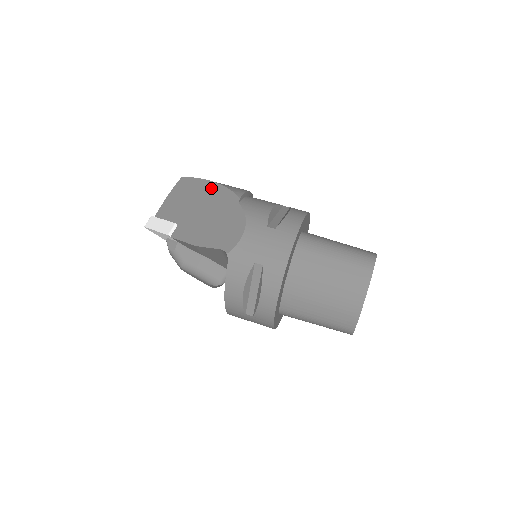
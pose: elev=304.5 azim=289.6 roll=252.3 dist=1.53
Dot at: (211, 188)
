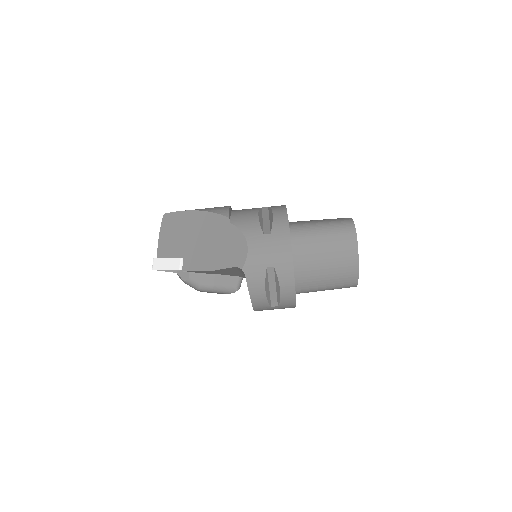
Dot at: (198, 217)
